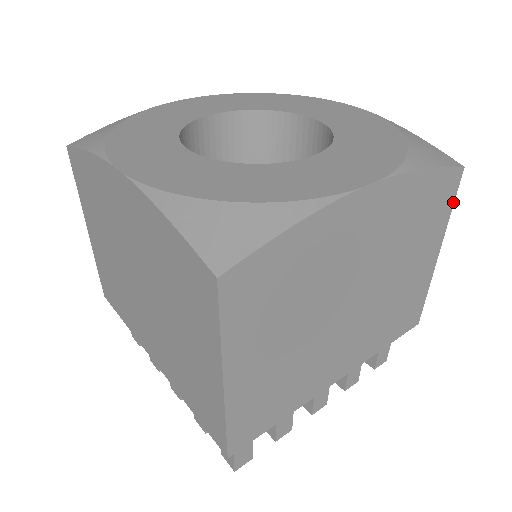
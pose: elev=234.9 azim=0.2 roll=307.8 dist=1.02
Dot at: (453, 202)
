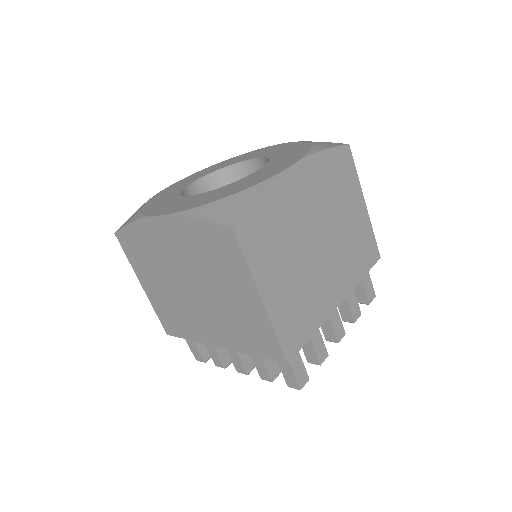
Dot at: (355, 167)
